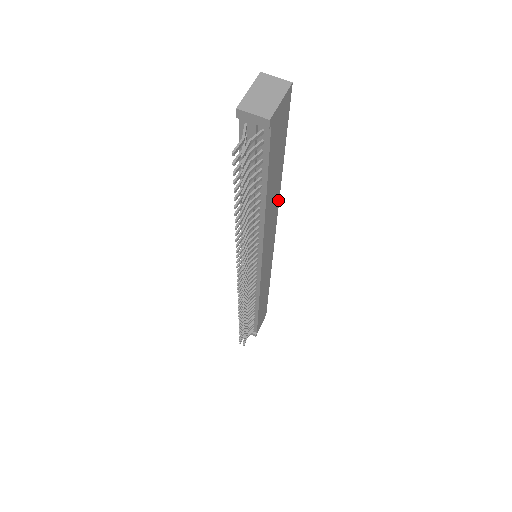
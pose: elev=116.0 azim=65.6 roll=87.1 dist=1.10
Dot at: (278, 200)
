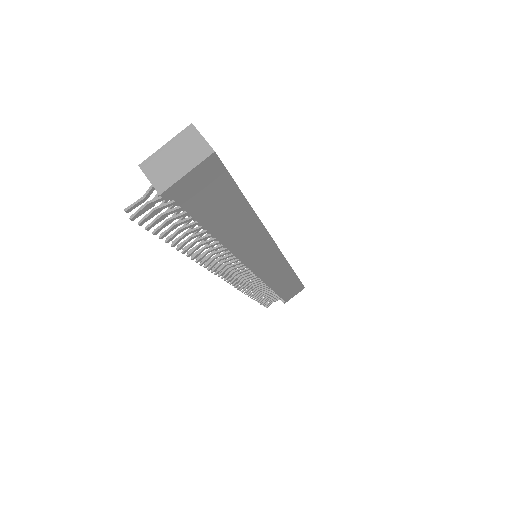
Dot at: (261, 227)
